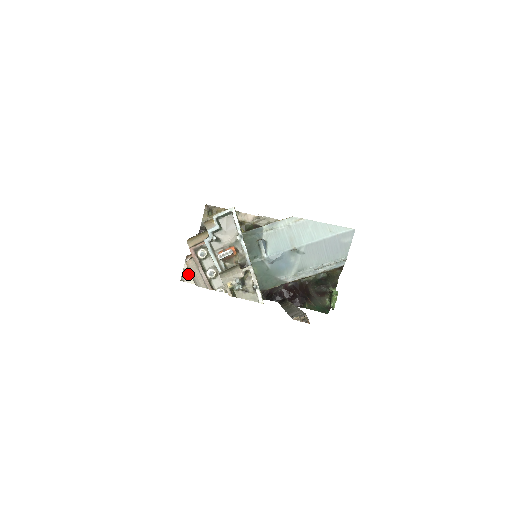
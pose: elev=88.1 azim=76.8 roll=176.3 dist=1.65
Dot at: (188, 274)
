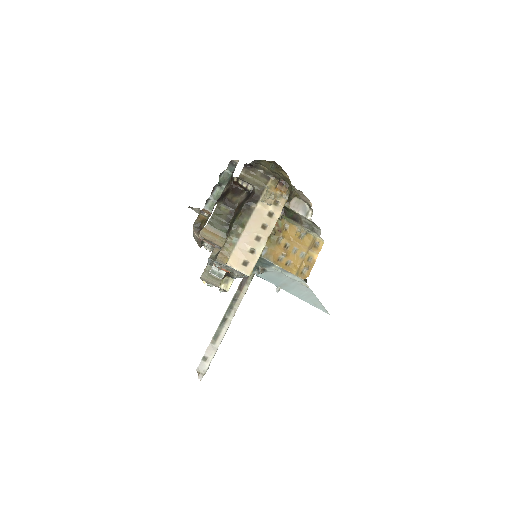
Dot at: (197, 210)
